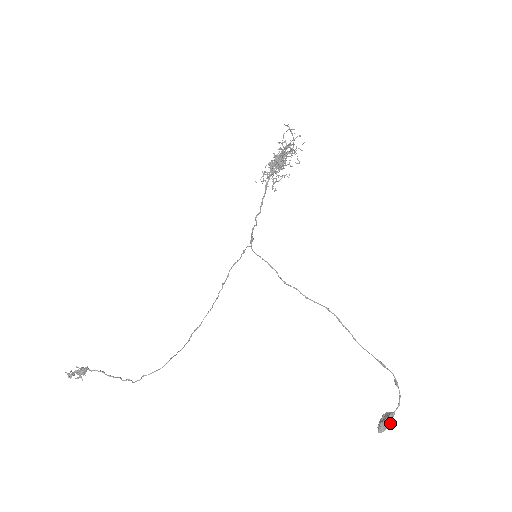
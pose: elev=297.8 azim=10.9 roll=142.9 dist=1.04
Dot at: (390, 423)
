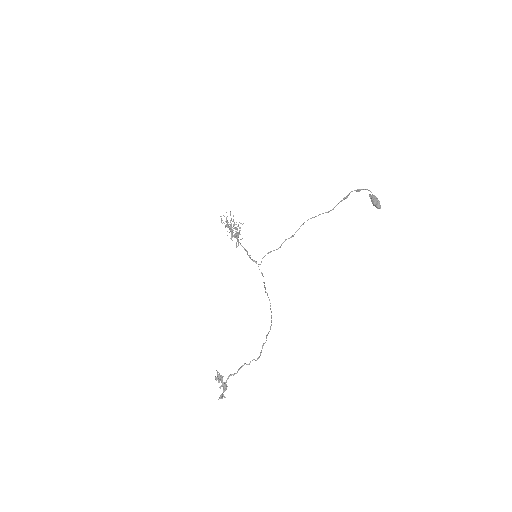
Dot at: (376, 198)
